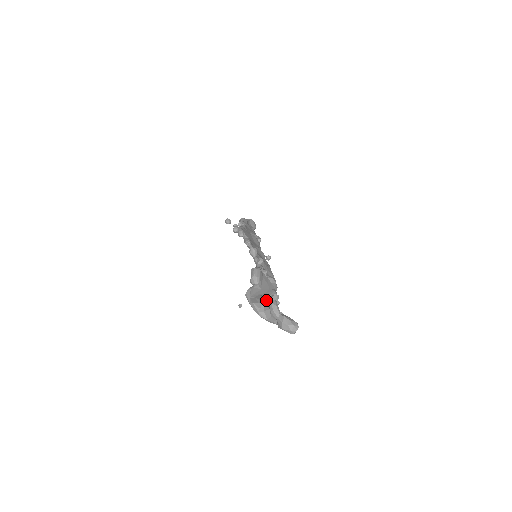
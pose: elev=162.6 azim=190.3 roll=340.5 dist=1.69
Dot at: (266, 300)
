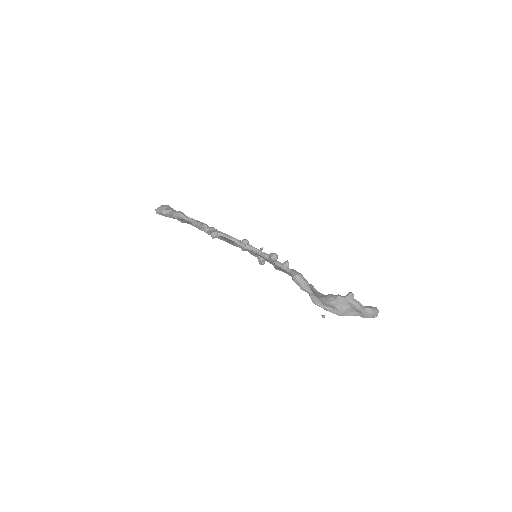
Dot at: (343, 301)
